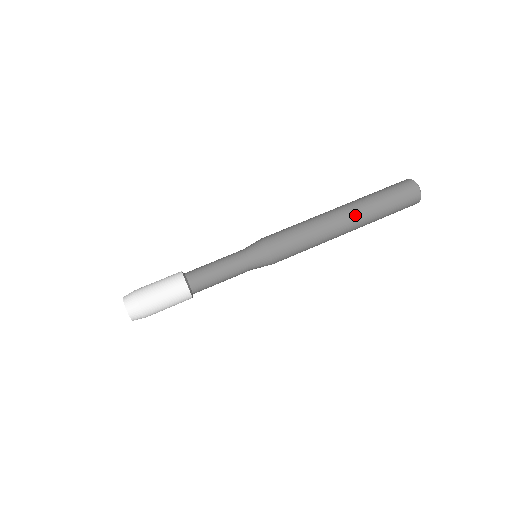
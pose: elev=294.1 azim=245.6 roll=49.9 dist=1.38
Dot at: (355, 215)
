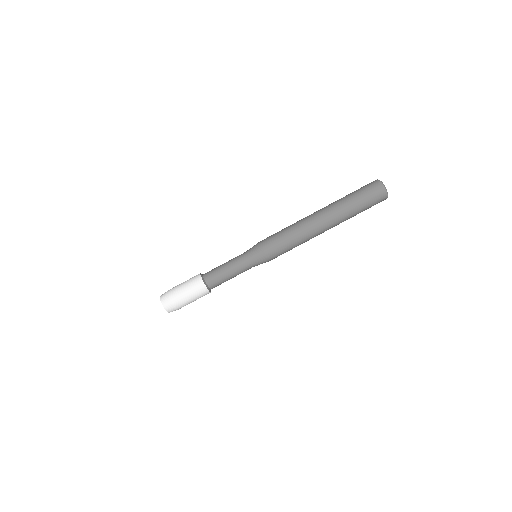
Dot at: (335, 225)
